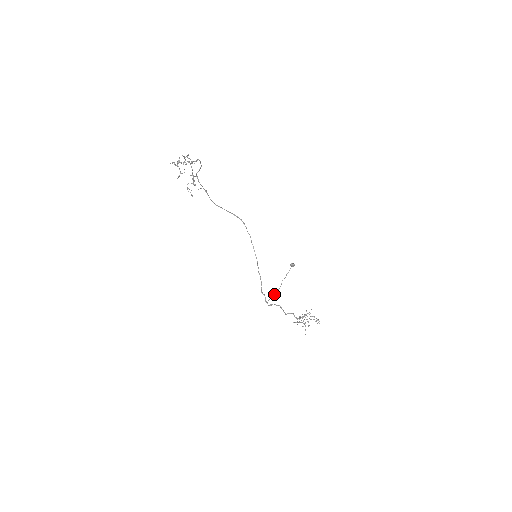
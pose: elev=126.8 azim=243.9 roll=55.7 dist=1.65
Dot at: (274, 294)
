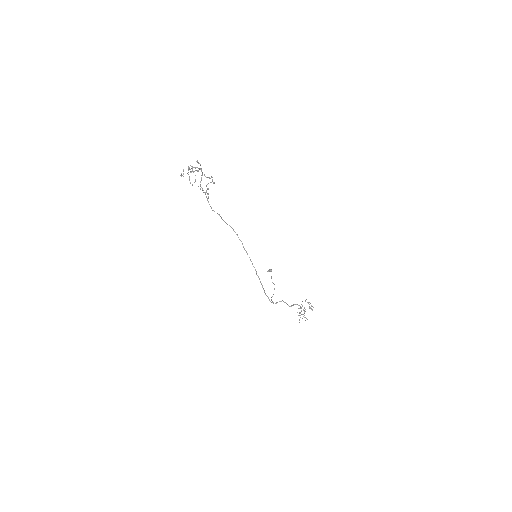
Dot at: (273, 294)
